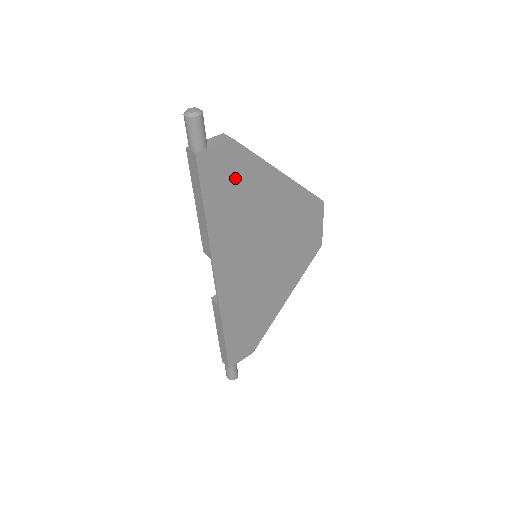
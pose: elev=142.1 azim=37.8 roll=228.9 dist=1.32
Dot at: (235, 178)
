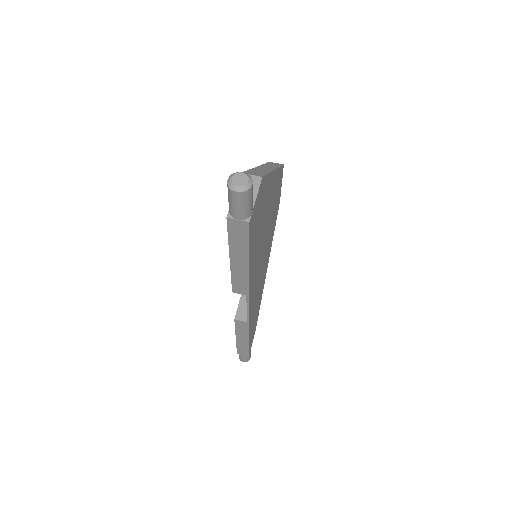
Dot at: (260, 211)
